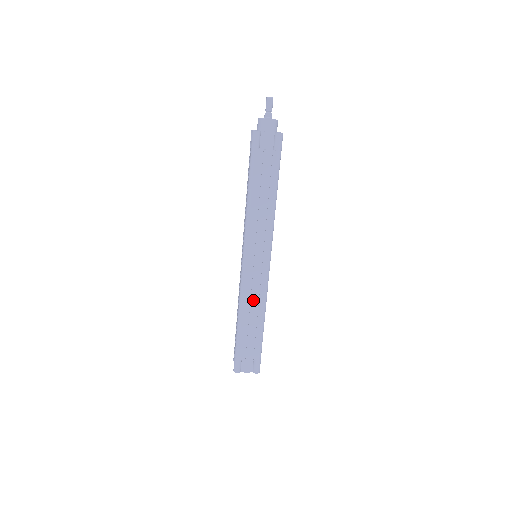
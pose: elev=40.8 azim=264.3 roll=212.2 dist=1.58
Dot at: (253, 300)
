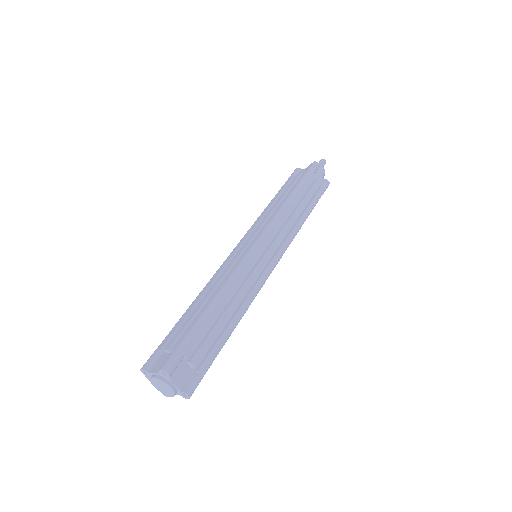
Dot at: (243, 290)
